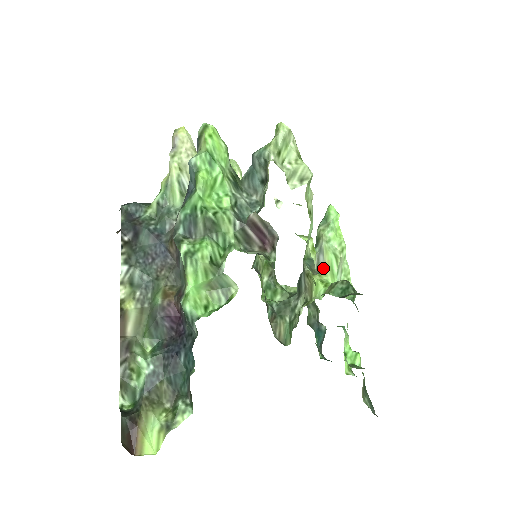
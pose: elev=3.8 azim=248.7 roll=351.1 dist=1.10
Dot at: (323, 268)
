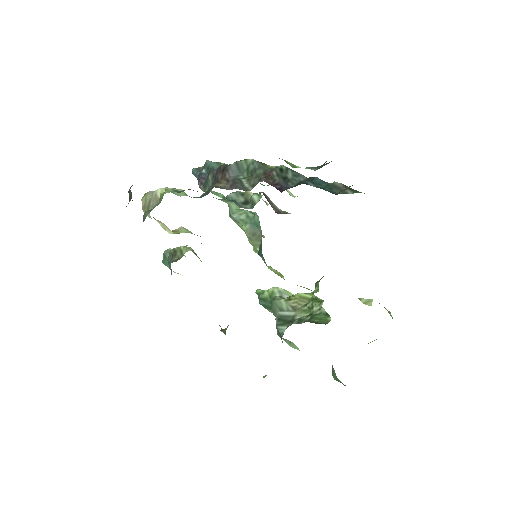
Dot at: occluded
